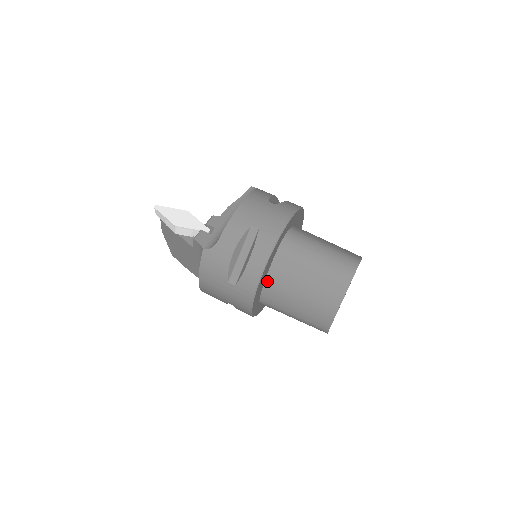
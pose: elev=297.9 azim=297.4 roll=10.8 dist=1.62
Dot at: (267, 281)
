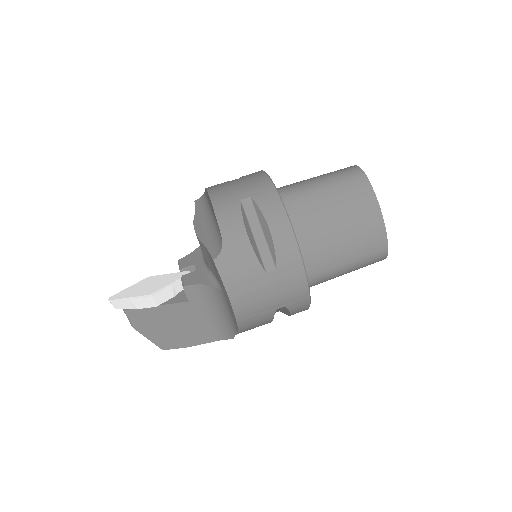
Dot at: occluded
